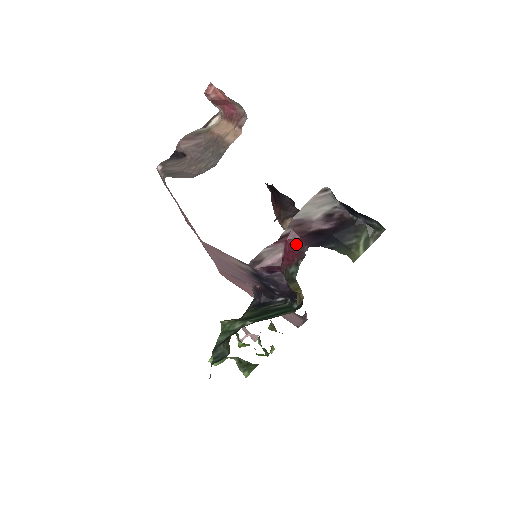
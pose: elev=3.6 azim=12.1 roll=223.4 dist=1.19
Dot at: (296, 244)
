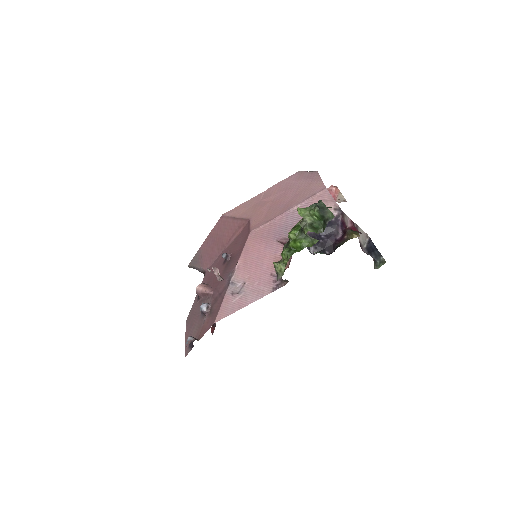
Dot at: occluded
